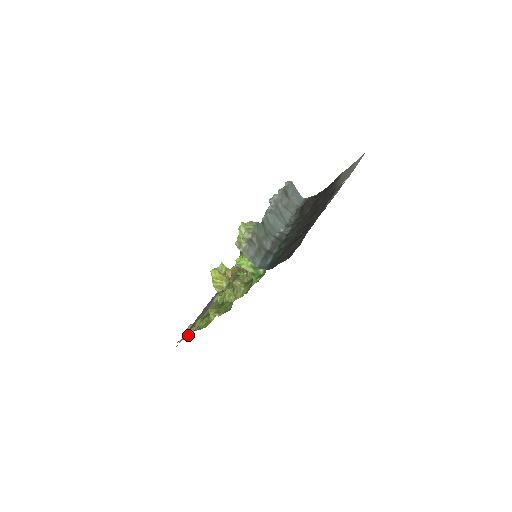
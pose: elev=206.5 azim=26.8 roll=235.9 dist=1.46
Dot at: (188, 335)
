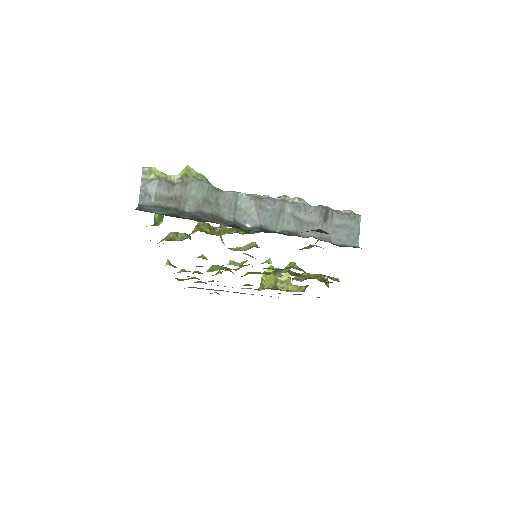
Dot at: occluded
